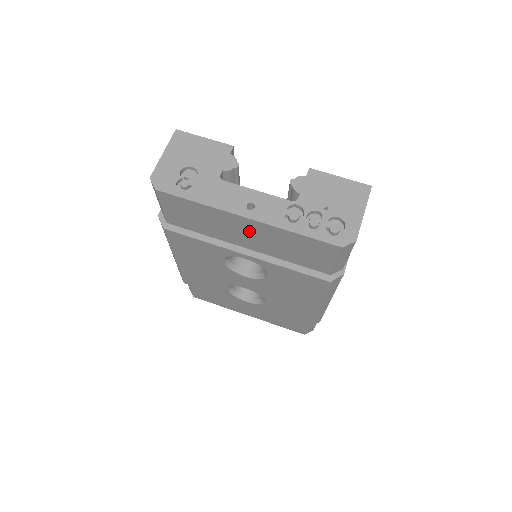
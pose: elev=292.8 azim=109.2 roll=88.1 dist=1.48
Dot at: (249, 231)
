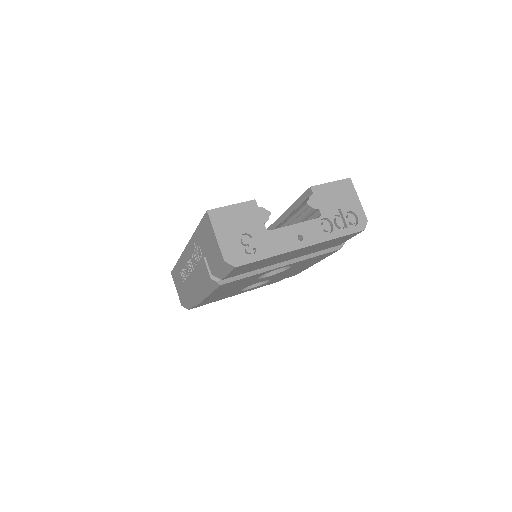
Dot at: (298, 252)
